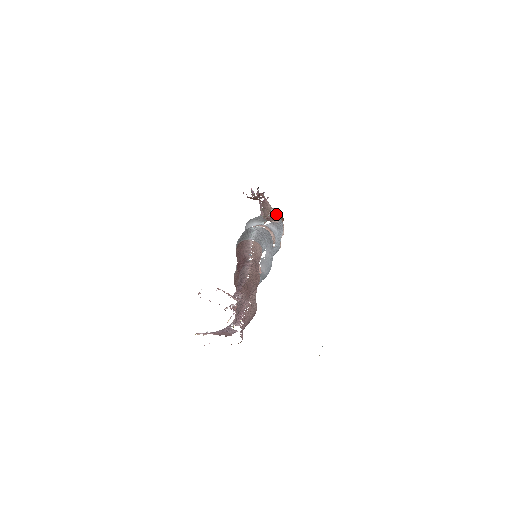
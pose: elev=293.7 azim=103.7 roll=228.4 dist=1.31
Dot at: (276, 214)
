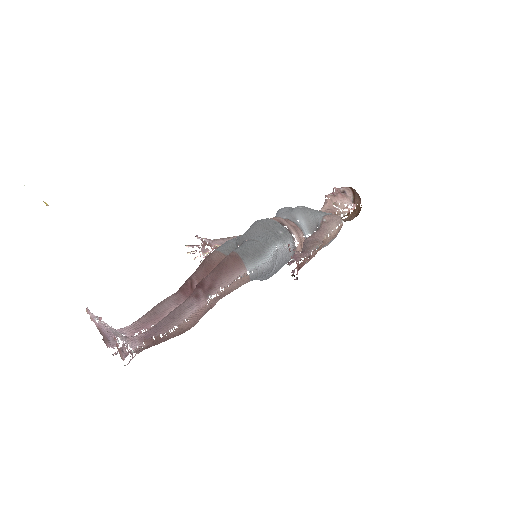
Dot at: (328, 242)
